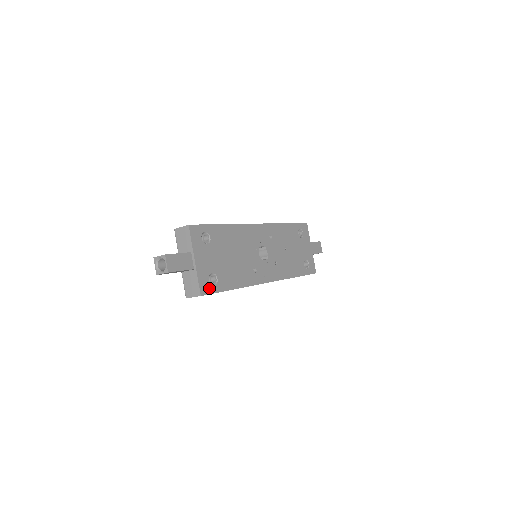
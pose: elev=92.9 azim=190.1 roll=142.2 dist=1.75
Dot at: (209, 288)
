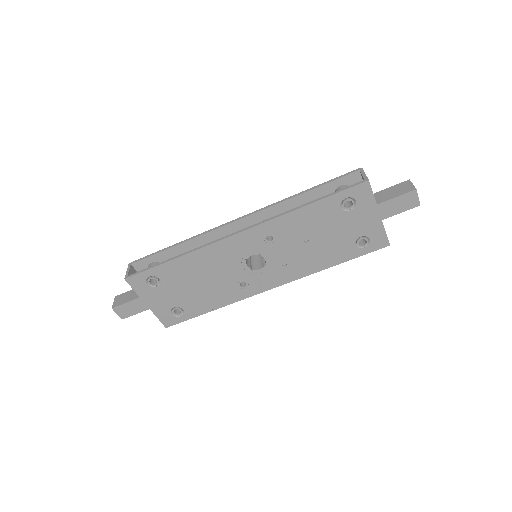
Dot at: (175, 319)
